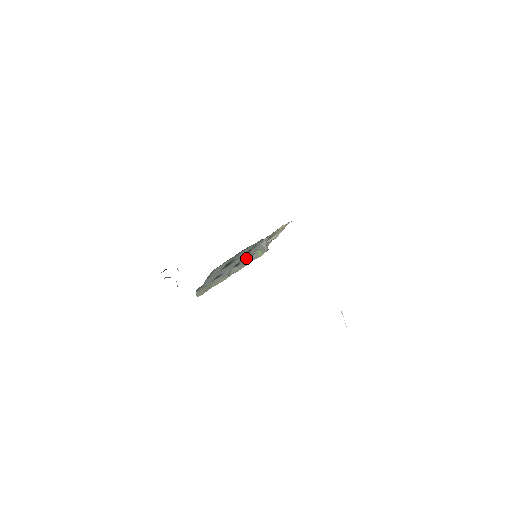
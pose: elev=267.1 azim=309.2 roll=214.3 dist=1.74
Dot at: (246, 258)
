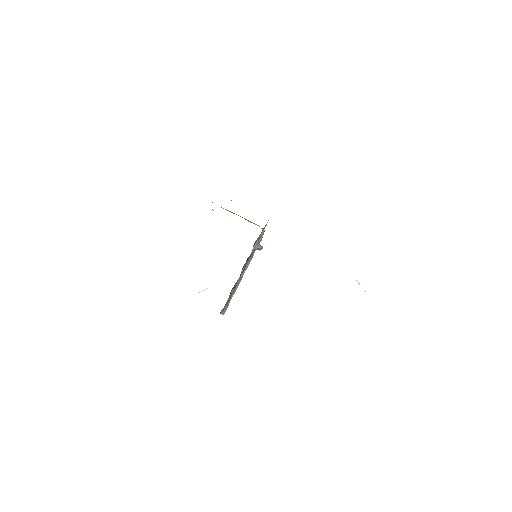
Dot at: occluded
